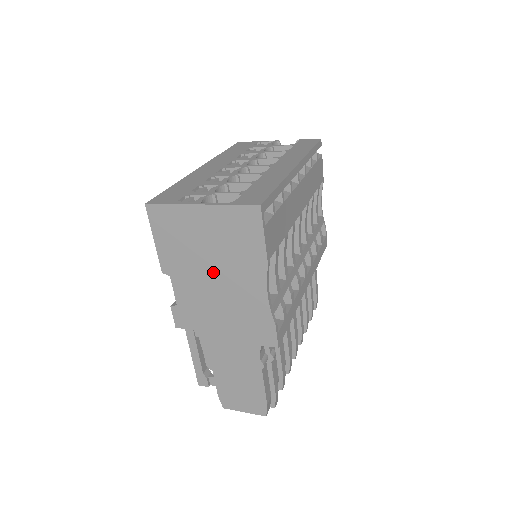
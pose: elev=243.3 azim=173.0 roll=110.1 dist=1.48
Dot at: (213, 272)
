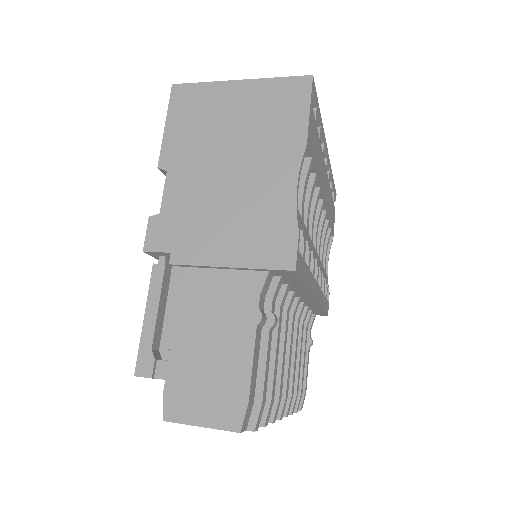
Dot at: (229, 160)
